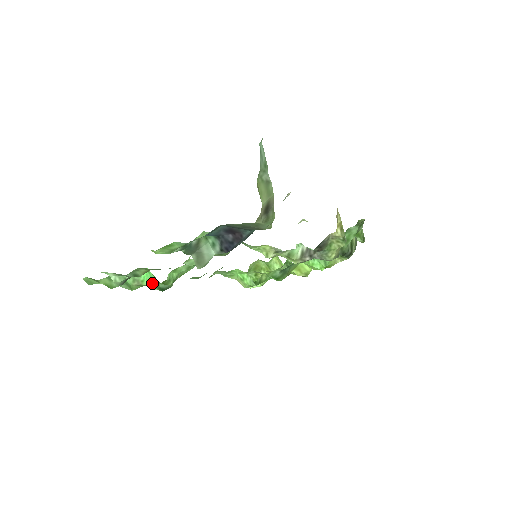
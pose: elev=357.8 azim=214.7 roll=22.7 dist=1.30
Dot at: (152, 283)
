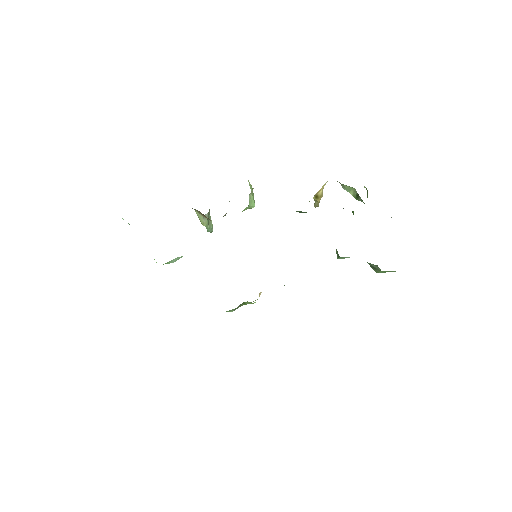
Dot at: occluded
